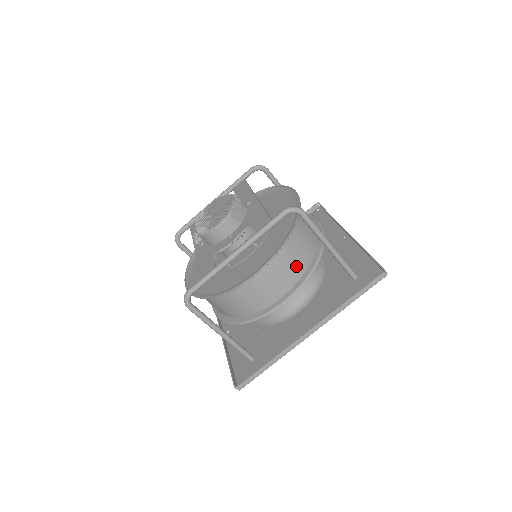
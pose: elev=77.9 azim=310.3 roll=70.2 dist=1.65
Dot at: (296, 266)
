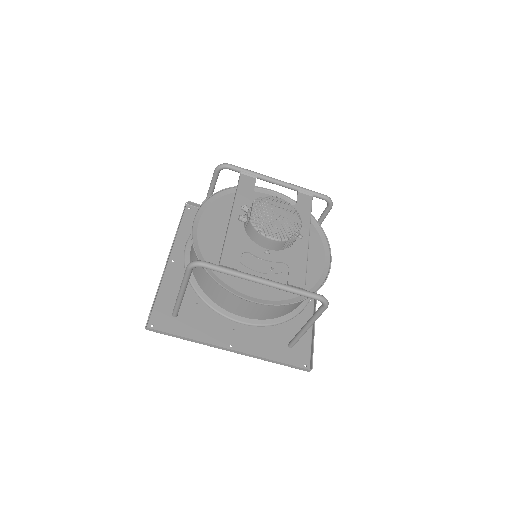
Dot at: (276, 313)
